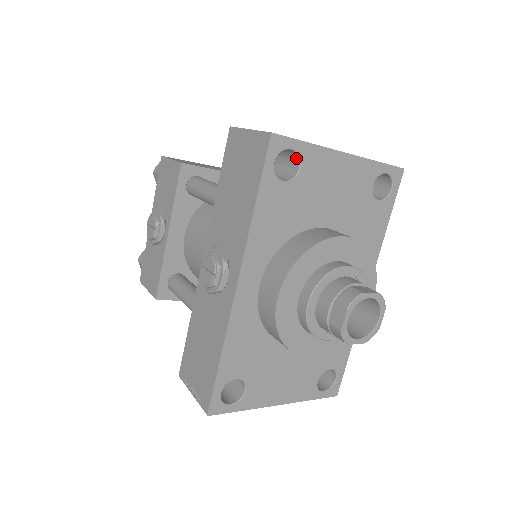
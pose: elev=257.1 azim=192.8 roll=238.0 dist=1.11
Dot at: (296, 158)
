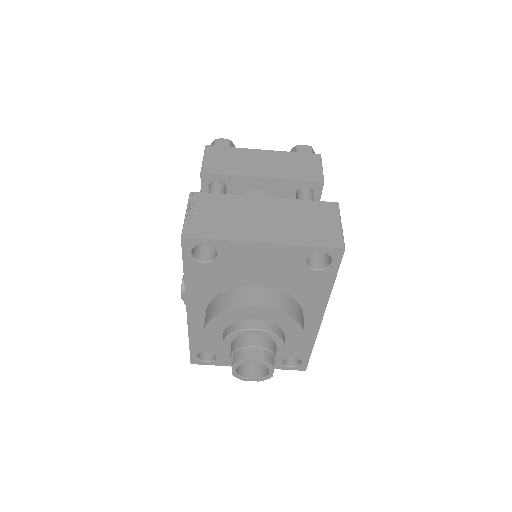
Dot at: (215, 246)
